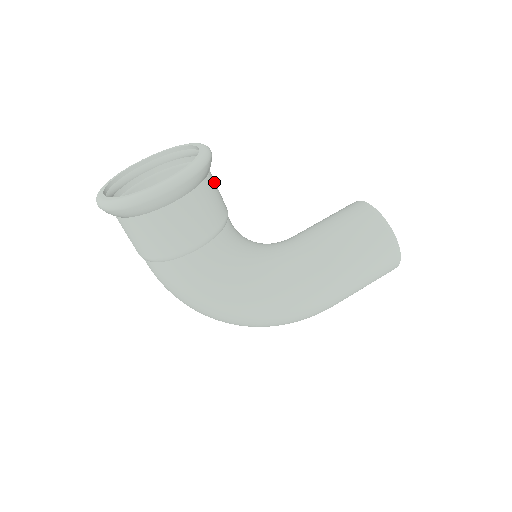
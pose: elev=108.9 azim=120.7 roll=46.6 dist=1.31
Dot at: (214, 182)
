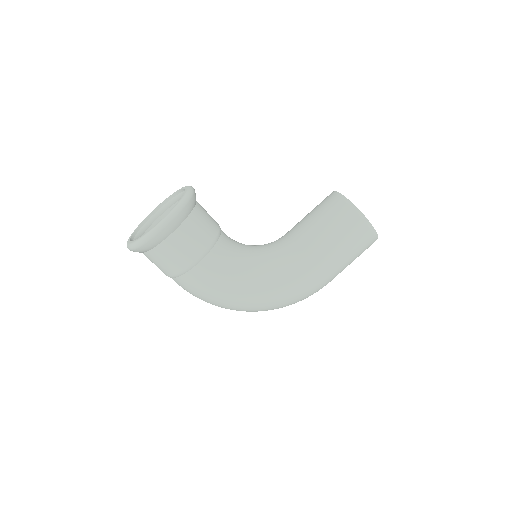
Dot at: (202, 211)
